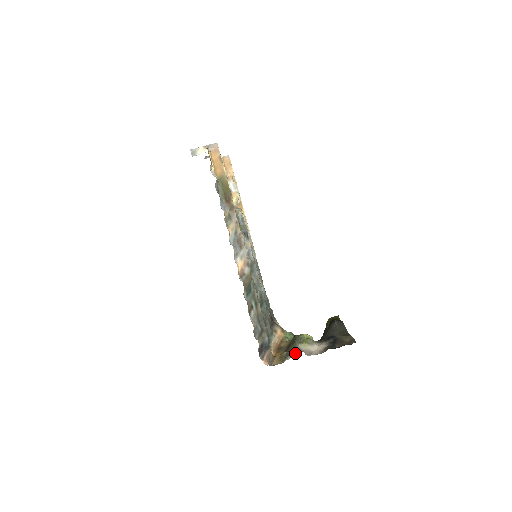
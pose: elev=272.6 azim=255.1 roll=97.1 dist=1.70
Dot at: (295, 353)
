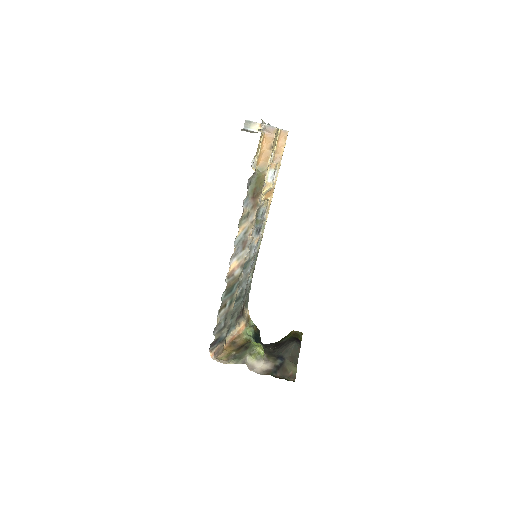
Dot at: (240, 362)
